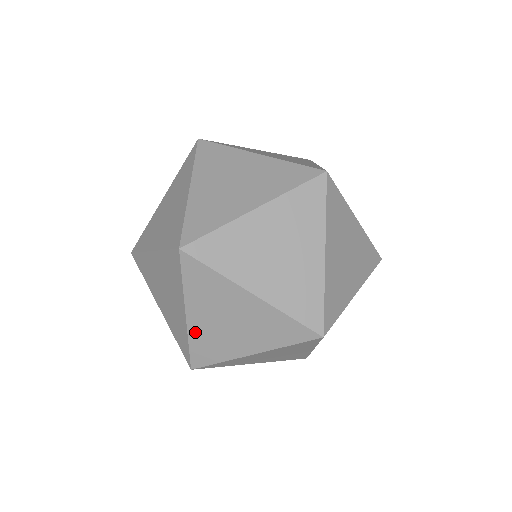
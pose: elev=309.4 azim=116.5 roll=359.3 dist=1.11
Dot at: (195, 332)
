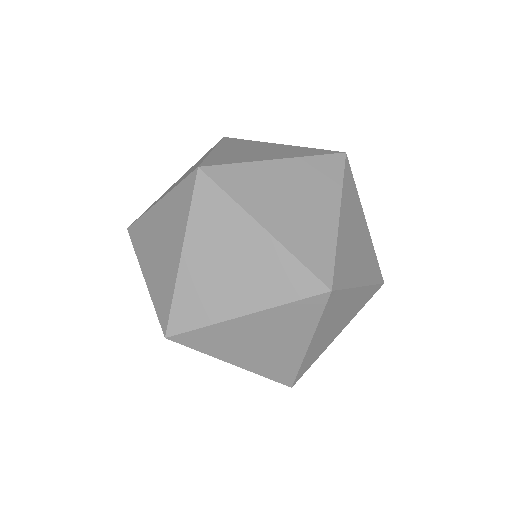
Dot at: occluded
